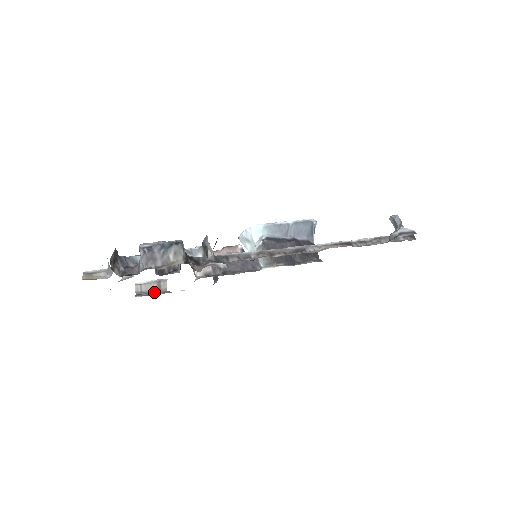
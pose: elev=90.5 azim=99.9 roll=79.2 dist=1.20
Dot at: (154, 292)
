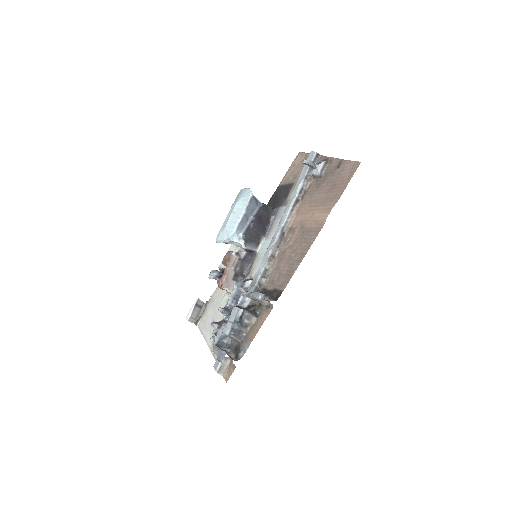
Dot at: (200, 312)
